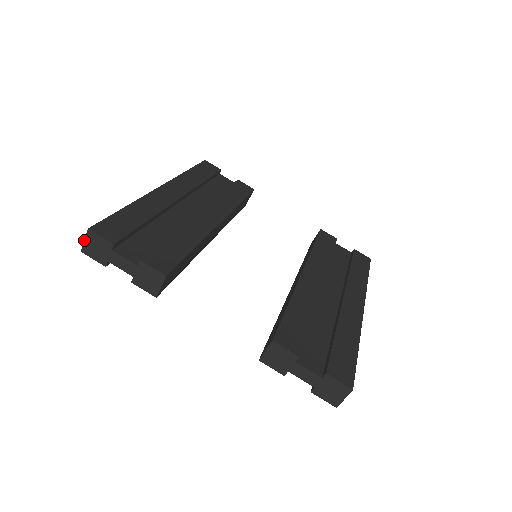
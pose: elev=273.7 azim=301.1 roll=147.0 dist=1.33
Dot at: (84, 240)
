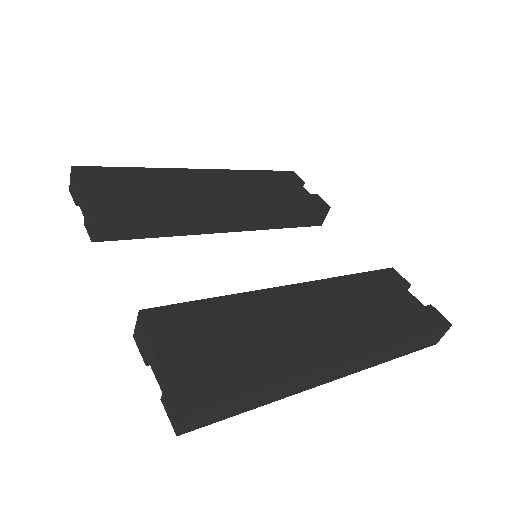
Dot at: (70, 178)
